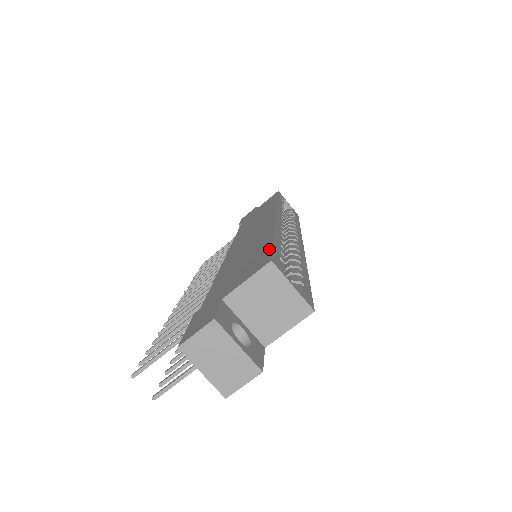
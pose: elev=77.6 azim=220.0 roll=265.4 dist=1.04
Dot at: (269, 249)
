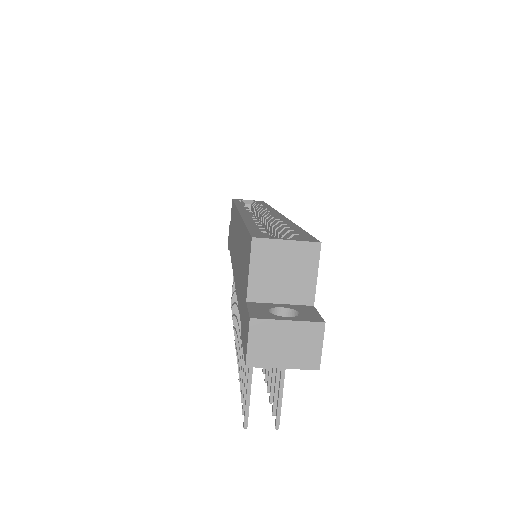
Dot at: (247, 234)
